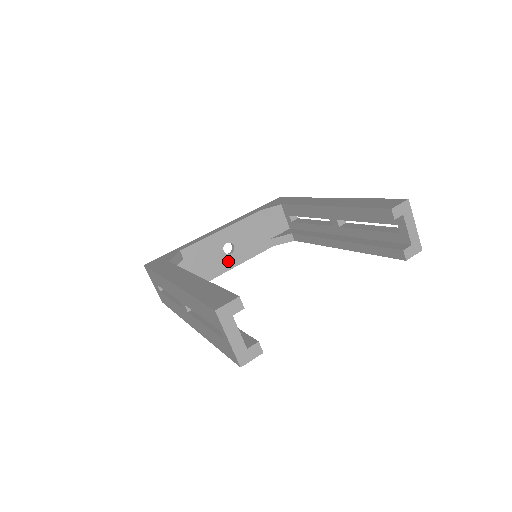
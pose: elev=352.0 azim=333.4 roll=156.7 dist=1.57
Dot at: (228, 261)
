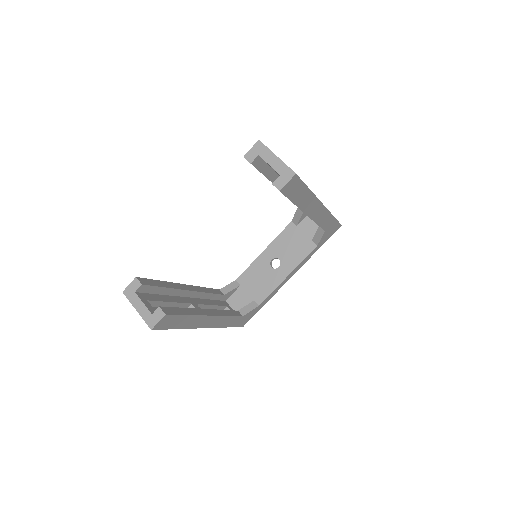
Dot at: (279, 274)
